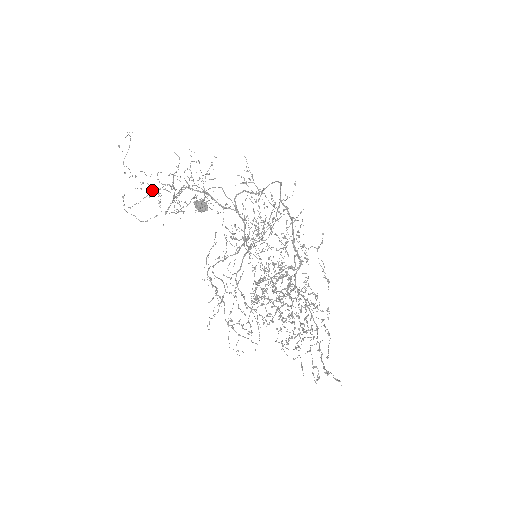
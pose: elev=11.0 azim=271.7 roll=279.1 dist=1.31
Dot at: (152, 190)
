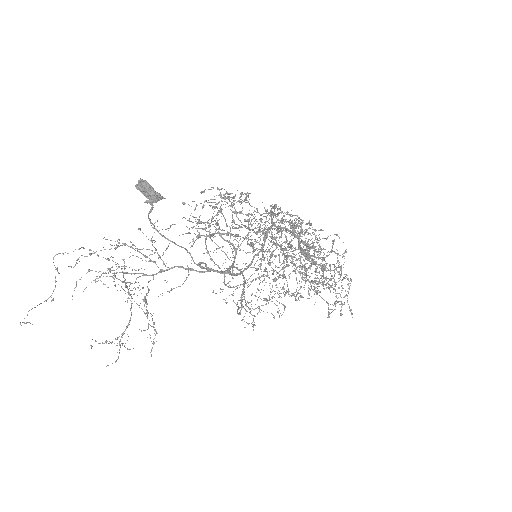
Dot at: occluded
